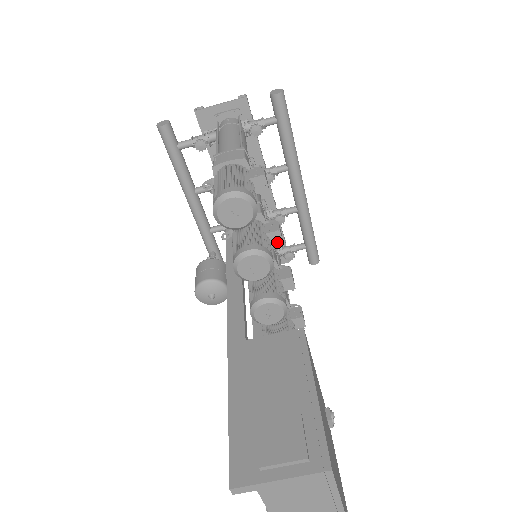
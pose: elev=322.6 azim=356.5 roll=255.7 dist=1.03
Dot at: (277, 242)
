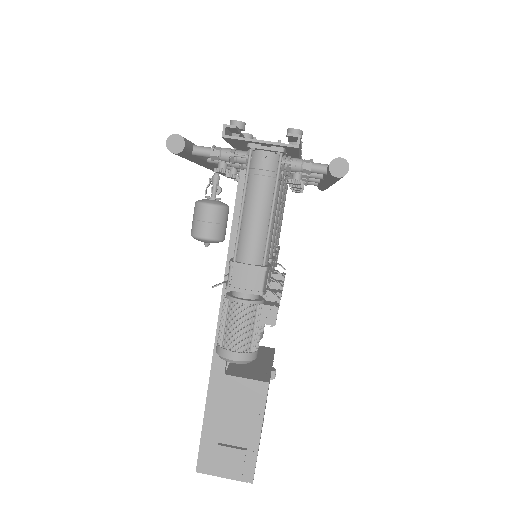
Dot at: occluded
